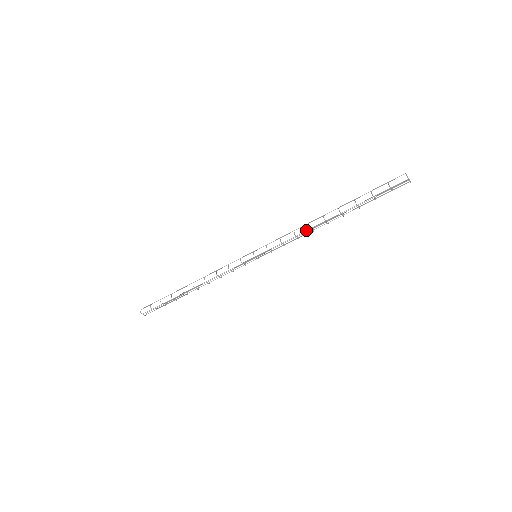
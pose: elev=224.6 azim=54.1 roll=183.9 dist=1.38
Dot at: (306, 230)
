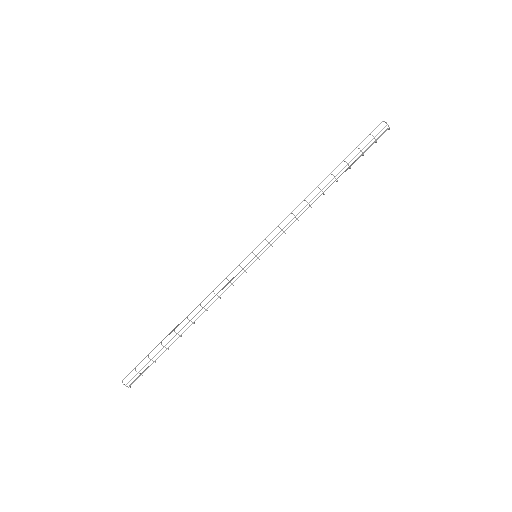
Dot at: occluded
